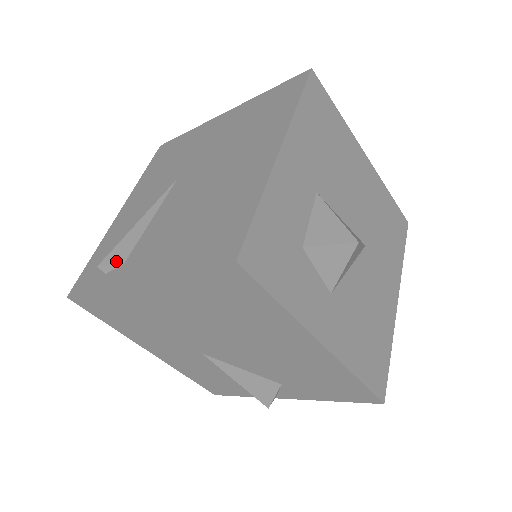
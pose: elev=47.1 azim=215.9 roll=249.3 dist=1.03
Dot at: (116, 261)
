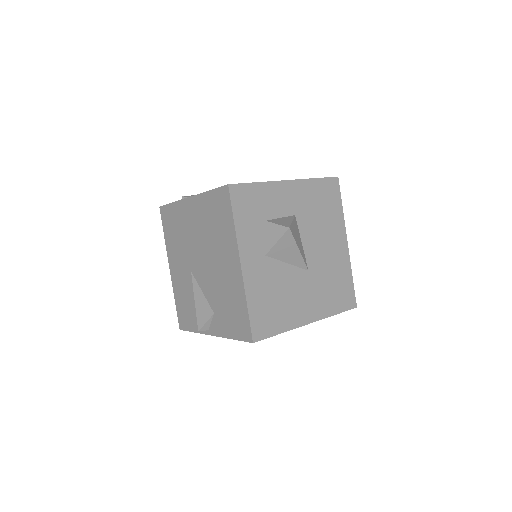
Dot at: occluded
